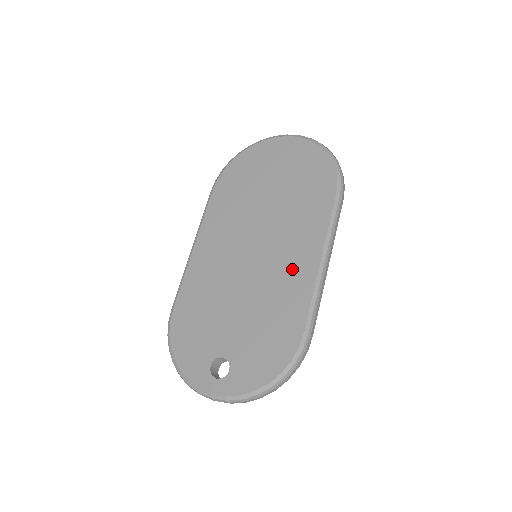
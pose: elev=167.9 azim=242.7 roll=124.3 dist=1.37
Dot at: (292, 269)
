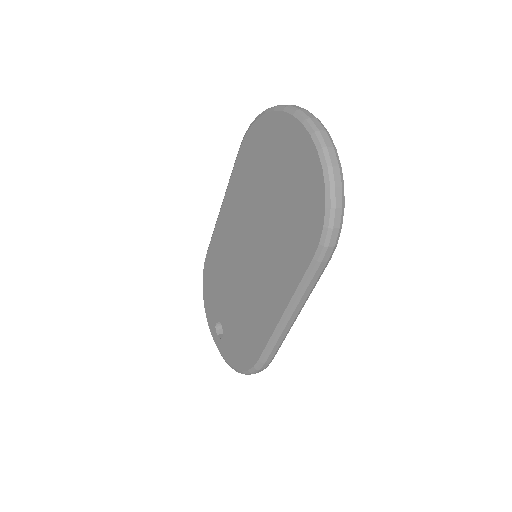
Dot at: (265, 302)
